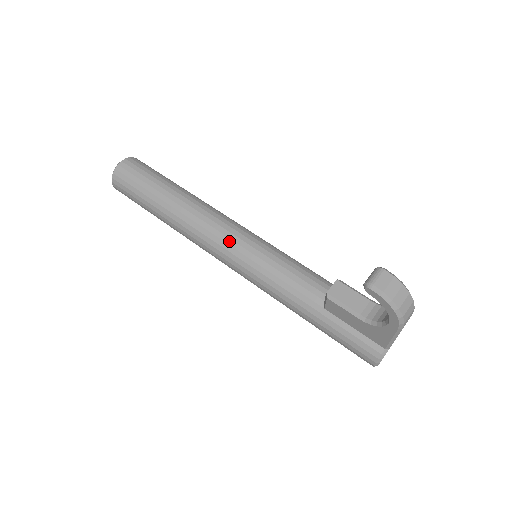
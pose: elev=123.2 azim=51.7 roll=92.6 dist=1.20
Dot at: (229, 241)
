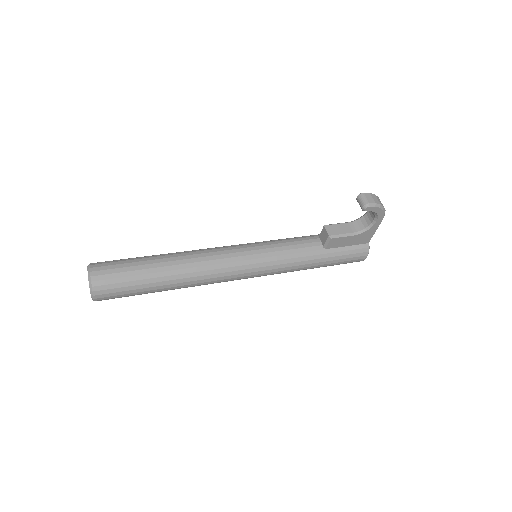
Dot at: (238, 259)
